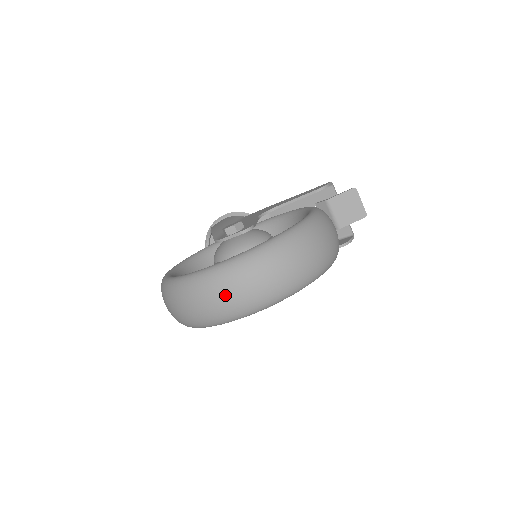
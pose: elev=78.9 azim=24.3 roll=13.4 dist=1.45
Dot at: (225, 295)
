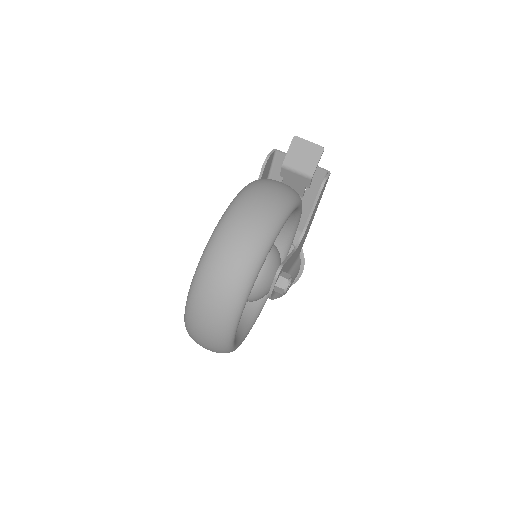
Dot at: (208, 307)
